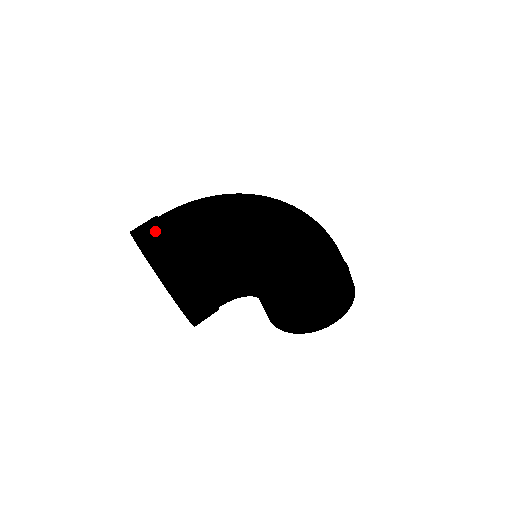
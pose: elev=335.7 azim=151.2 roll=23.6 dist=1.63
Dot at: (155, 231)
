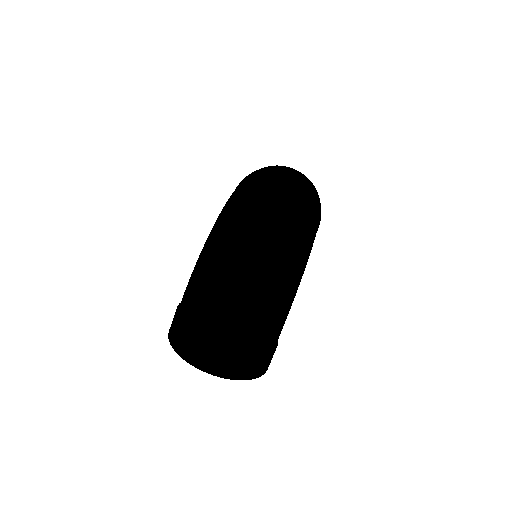
Dot at: (226, 362)
